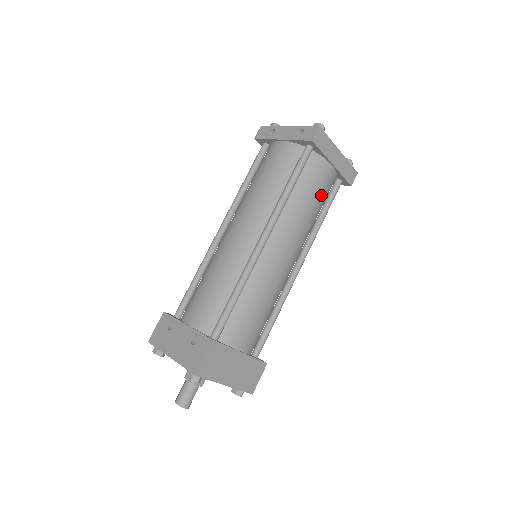
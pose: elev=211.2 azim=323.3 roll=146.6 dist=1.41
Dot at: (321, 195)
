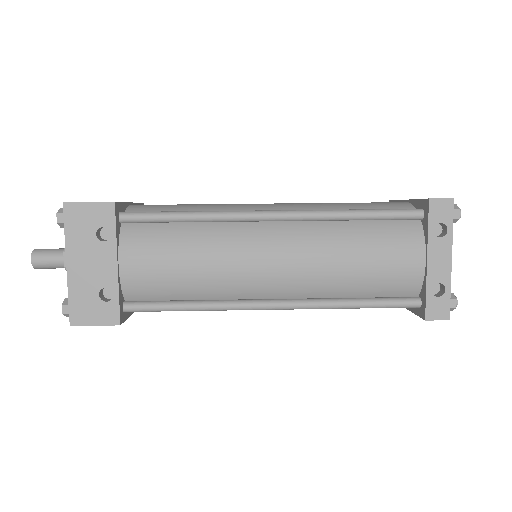
Dot at: occluded
